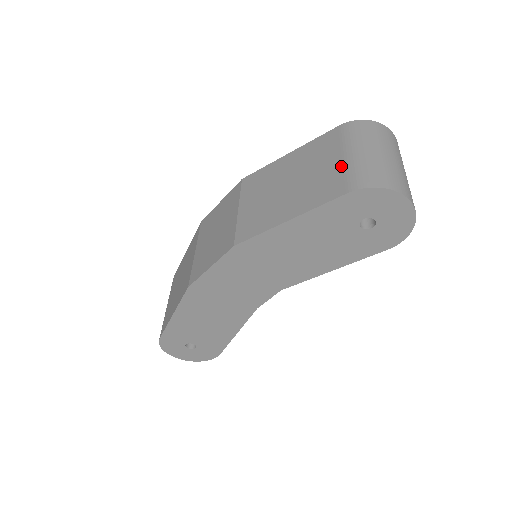
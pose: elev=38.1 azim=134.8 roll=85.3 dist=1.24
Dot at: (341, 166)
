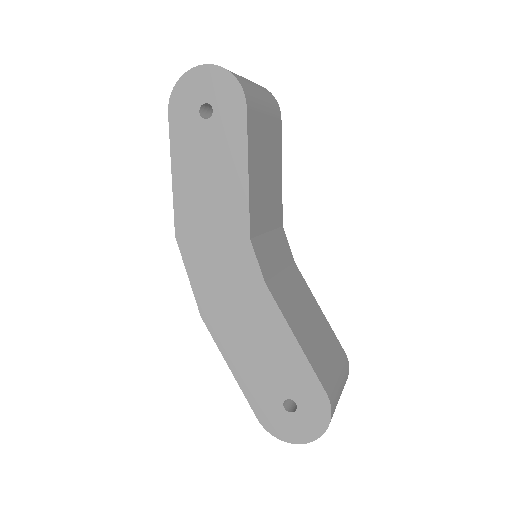
Dot at: occluded
